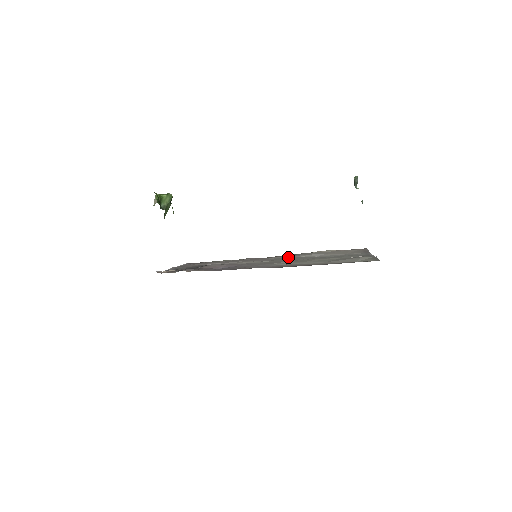
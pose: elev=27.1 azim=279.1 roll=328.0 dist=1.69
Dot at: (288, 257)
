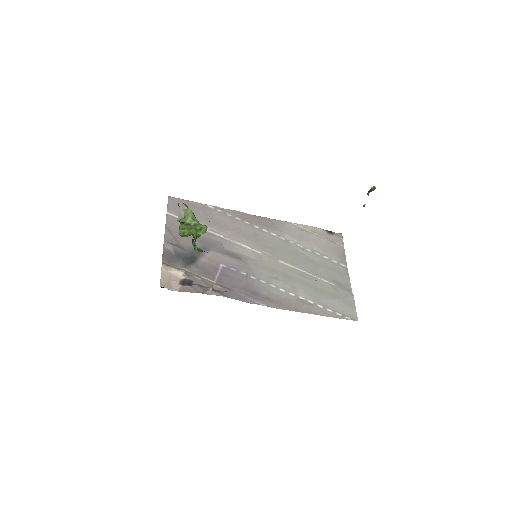
Dot at: (277, 236)
